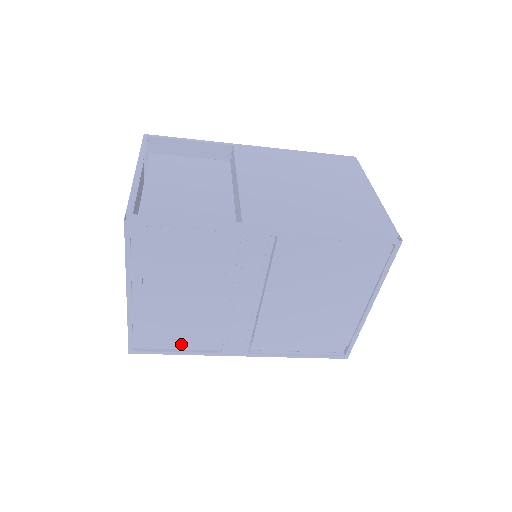
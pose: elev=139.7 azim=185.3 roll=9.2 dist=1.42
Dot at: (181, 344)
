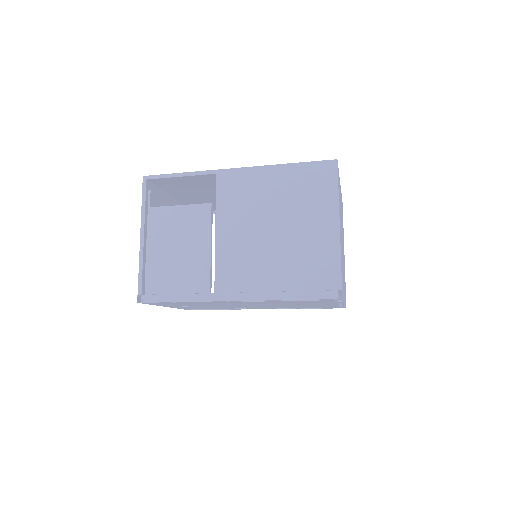
Dot at: occluded
